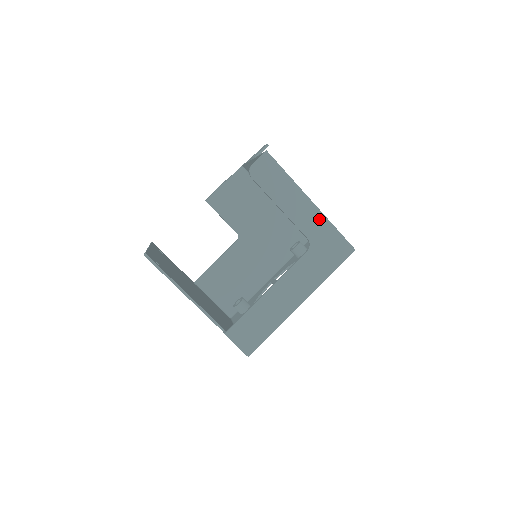
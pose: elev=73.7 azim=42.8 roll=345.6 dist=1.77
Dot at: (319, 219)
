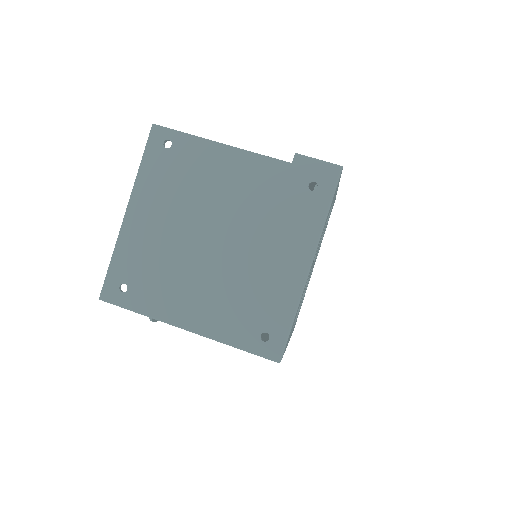
Dot at: occluded
